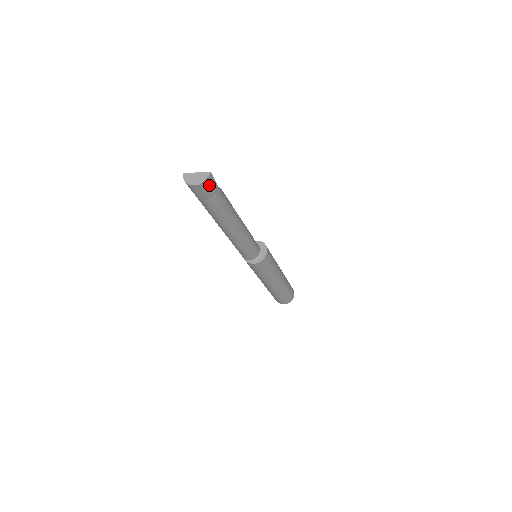
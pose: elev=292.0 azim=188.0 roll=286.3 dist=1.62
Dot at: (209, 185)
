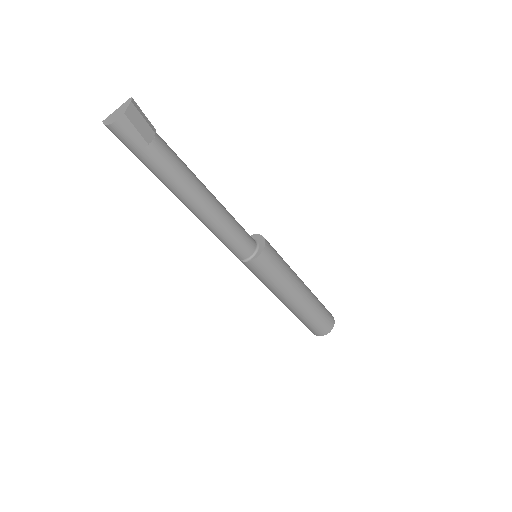
Dot at: (138, 118)
